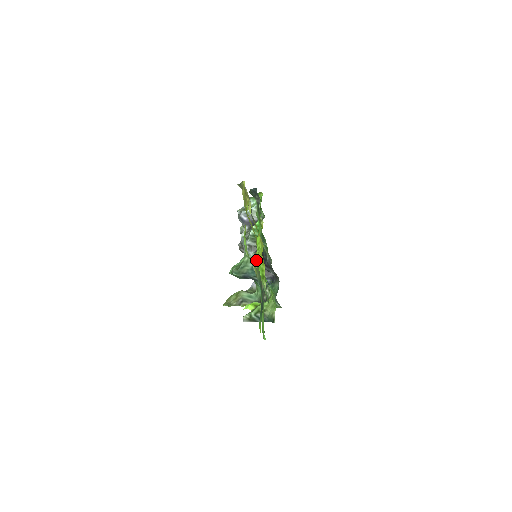
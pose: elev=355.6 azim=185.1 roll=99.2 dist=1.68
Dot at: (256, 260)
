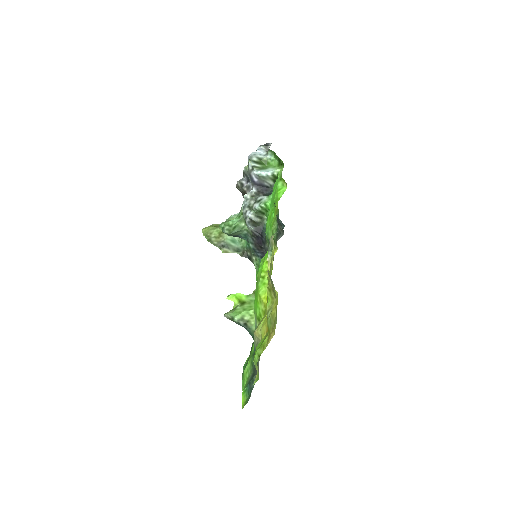
Dot at: (259, 335)
